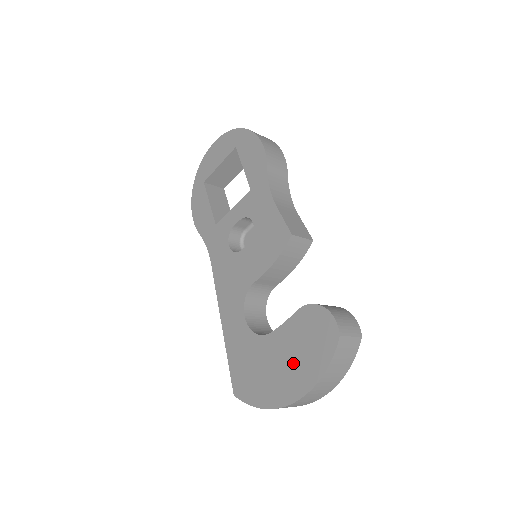
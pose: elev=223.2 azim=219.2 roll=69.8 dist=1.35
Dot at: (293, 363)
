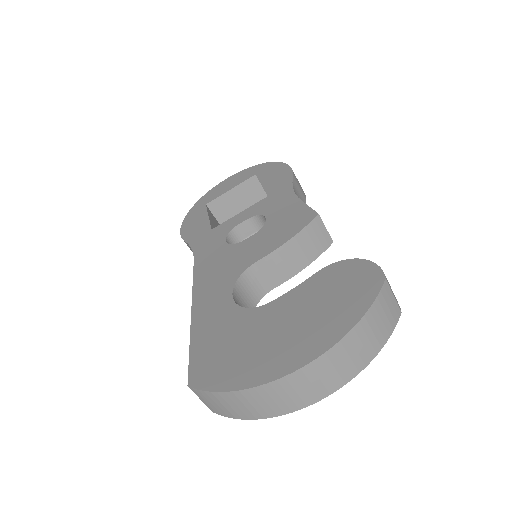
Dot at: (305, 323)
